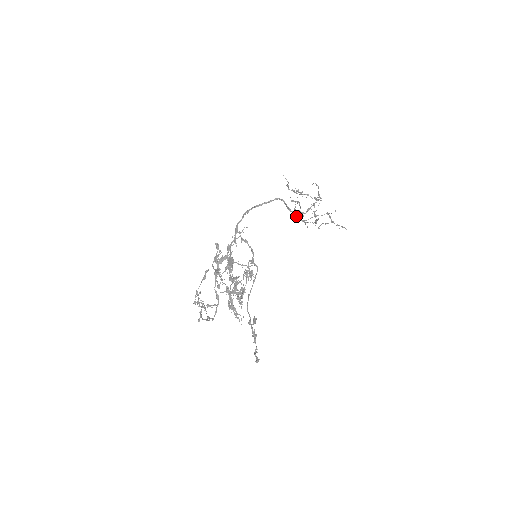
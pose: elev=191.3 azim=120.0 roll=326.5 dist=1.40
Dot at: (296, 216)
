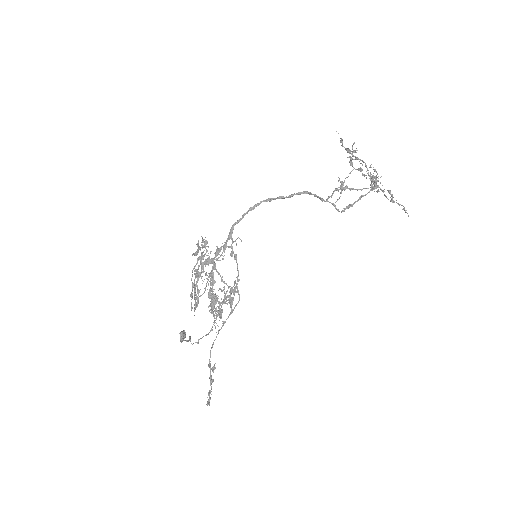
Dot at: (340, 187)
